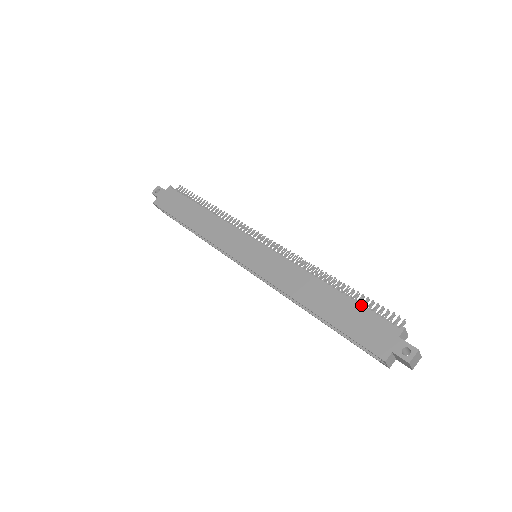
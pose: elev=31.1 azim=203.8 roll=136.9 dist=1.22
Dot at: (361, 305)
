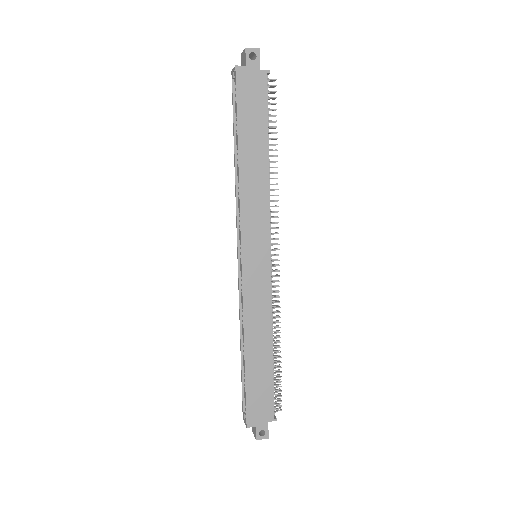
Dot at: (273, 383)
